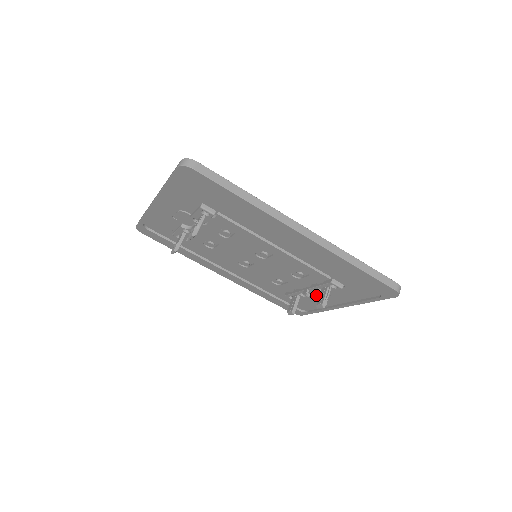
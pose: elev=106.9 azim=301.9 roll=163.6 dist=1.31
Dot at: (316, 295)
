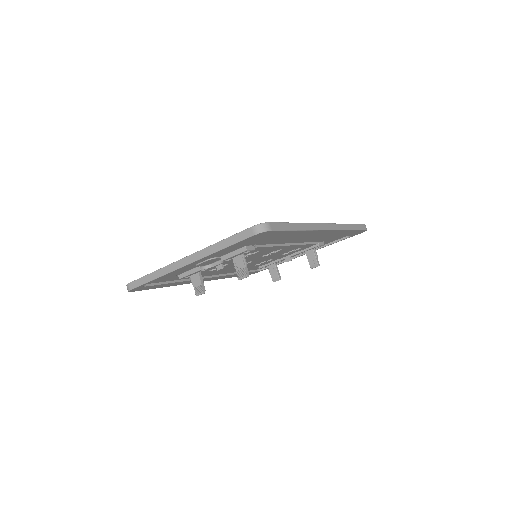
Dot at: occluded
